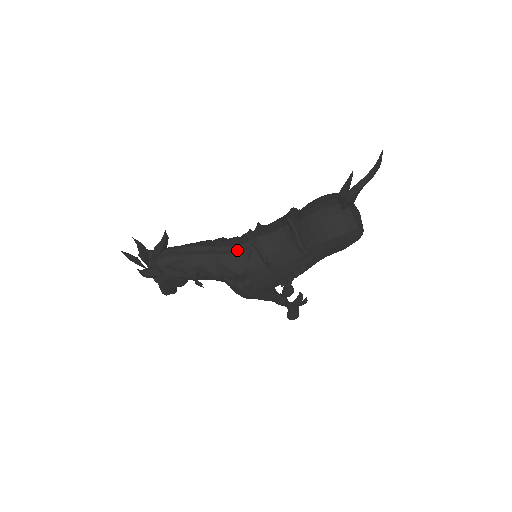
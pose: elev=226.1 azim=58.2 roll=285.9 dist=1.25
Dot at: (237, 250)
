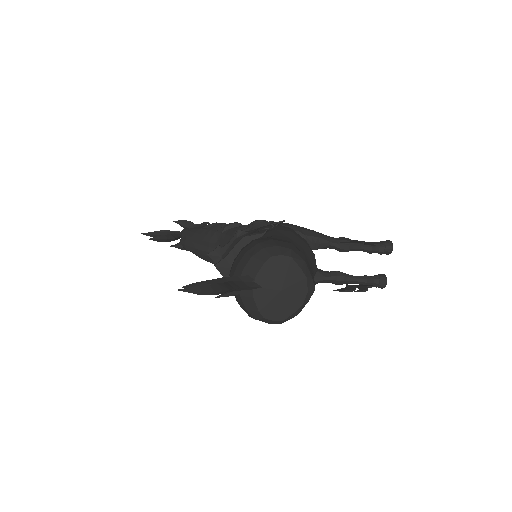
Dot at: occluded
